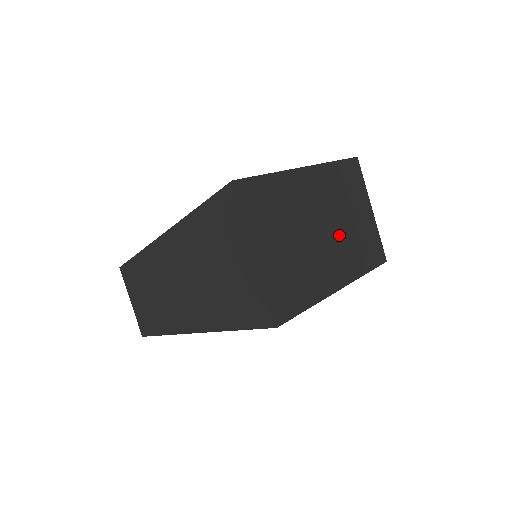
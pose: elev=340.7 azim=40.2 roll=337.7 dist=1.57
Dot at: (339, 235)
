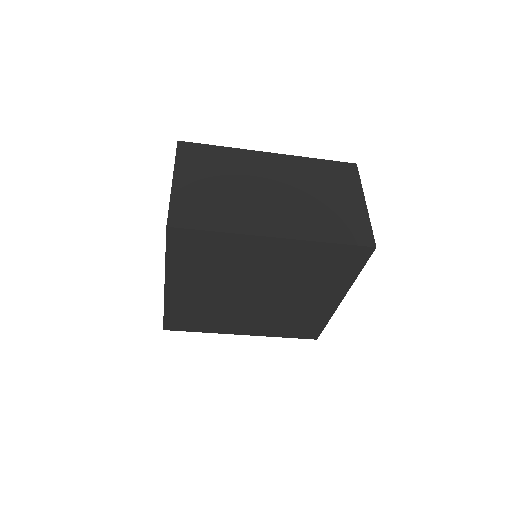
Dot at: (295, 202)
